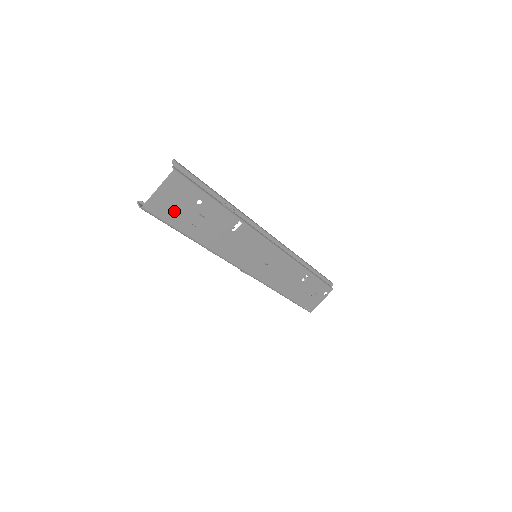
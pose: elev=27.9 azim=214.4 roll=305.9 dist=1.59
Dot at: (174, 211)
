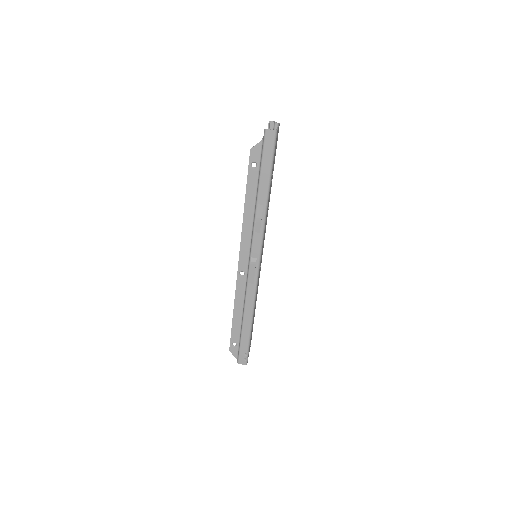
Dot at: occluded
